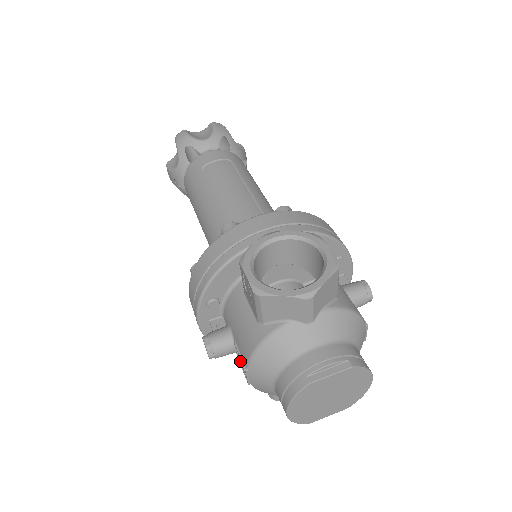
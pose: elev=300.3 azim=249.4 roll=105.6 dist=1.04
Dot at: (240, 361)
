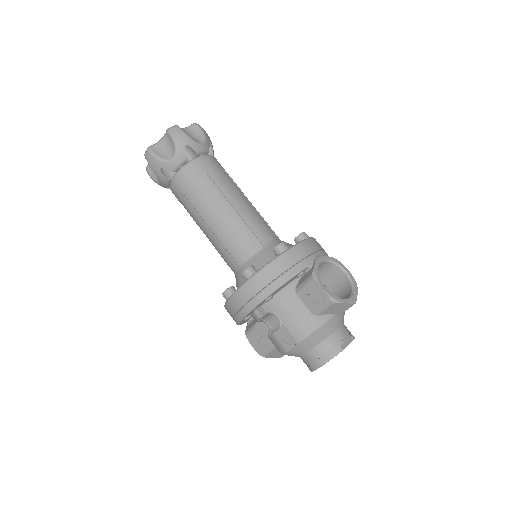
Dot at: (284, 337)
